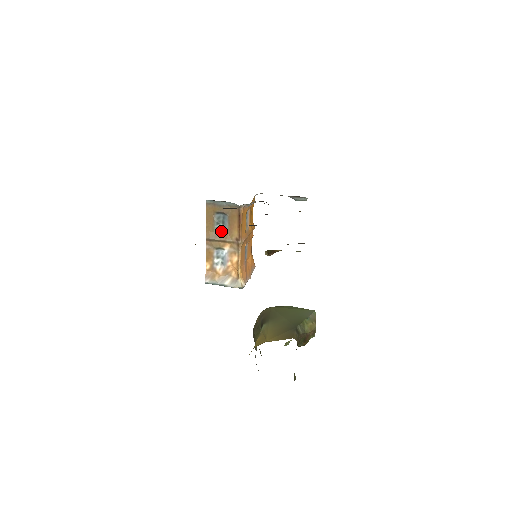
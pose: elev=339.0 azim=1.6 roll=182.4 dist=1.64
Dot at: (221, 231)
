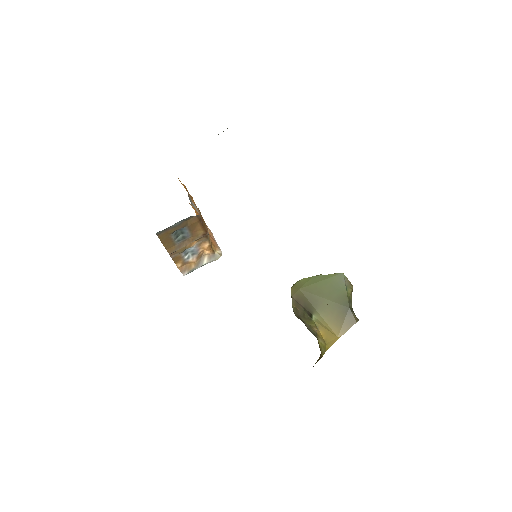
Dot at: (183, 239)
